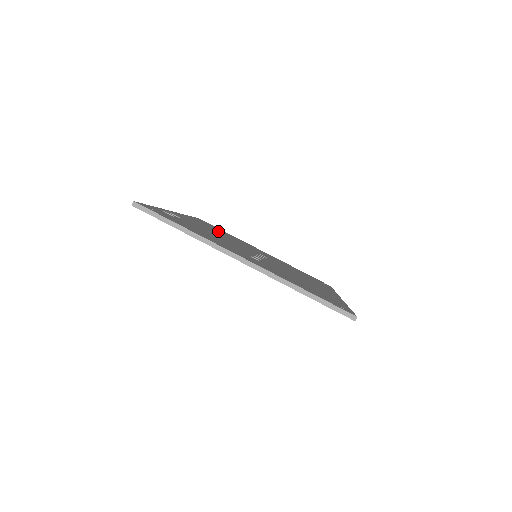
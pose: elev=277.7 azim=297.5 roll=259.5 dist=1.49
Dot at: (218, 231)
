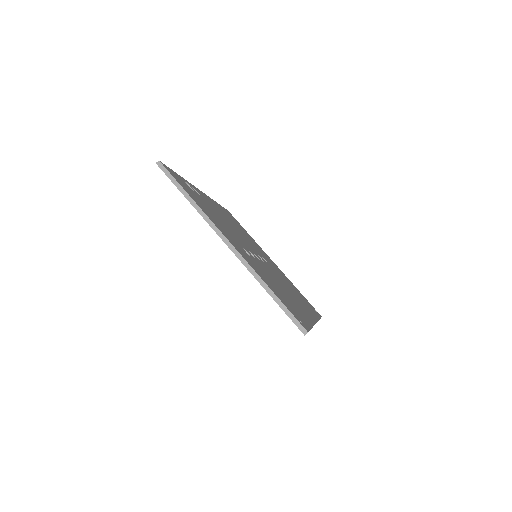
Dot at: (236, 225)
